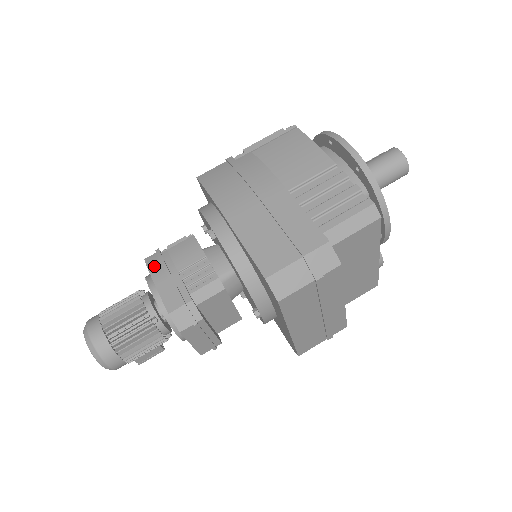
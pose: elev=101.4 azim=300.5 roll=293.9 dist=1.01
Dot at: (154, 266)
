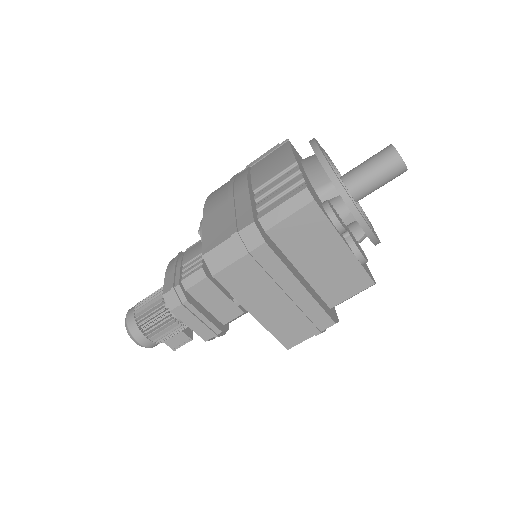
Dot at: (171, 263)
